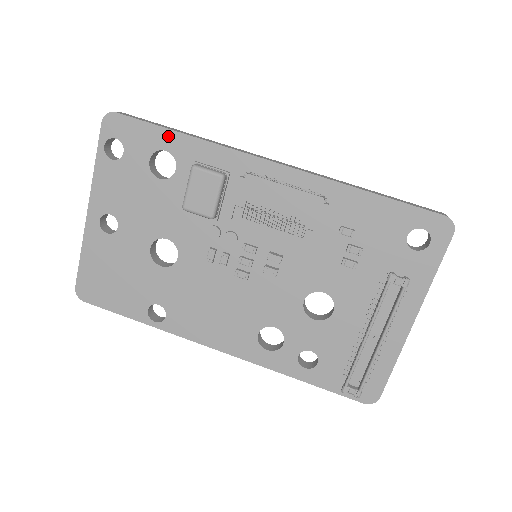
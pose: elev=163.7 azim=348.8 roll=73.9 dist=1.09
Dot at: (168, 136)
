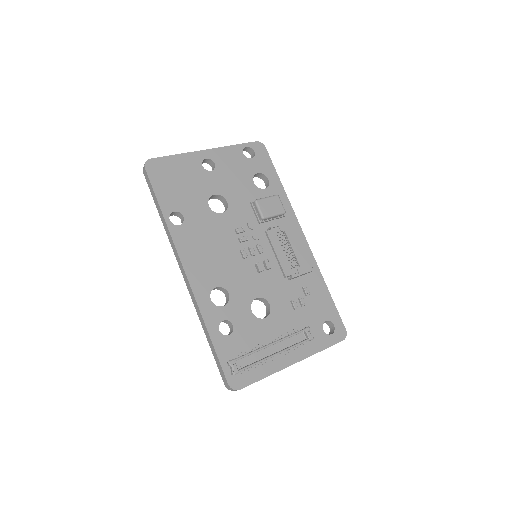
Dot at: (275, 178)
